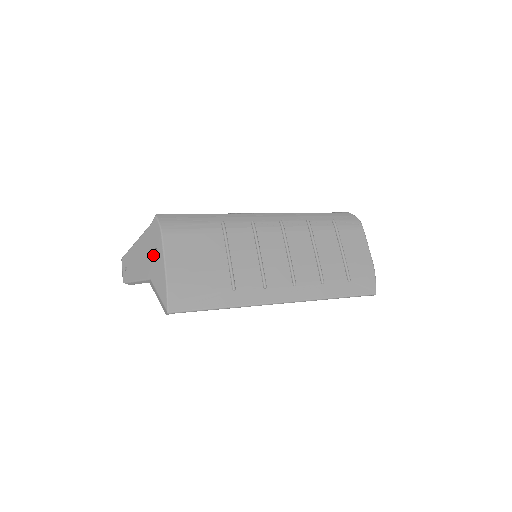
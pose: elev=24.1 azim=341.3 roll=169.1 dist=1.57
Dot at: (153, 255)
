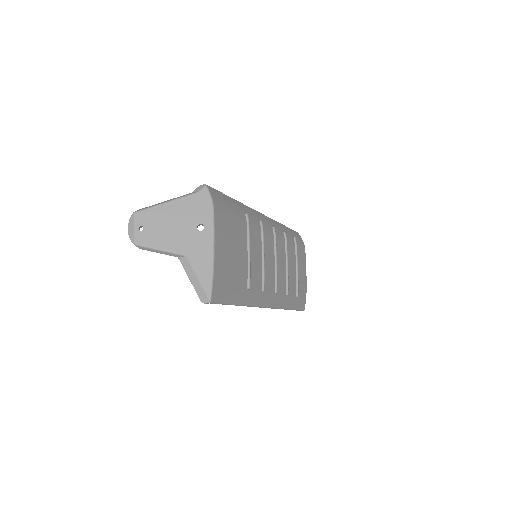
Dot at: (196, 230)
